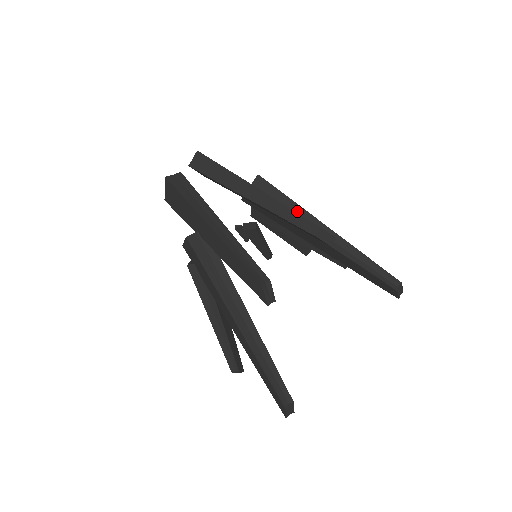
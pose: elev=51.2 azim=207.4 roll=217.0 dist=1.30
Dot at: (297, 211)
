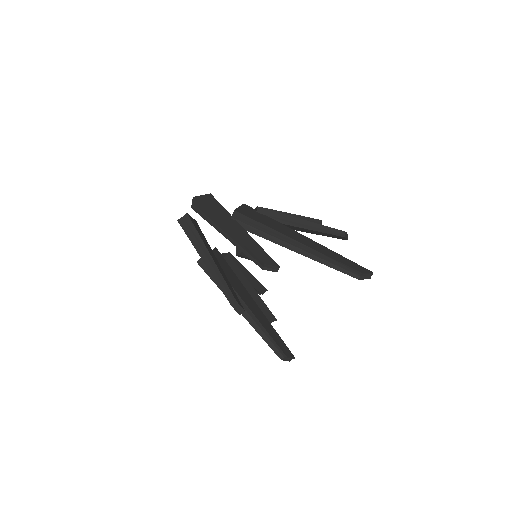
Dot at: (268, 231)
